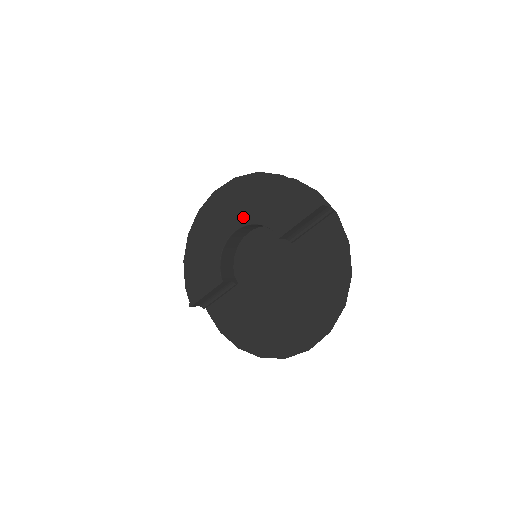
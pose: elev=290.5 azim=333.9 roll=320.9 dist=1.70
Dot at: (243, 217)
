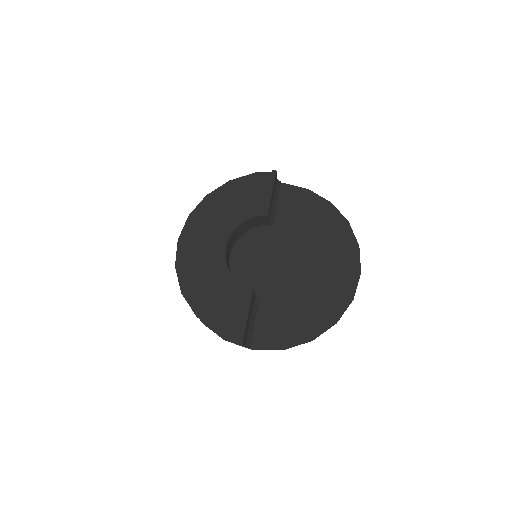
Dot at: (223, 231)
